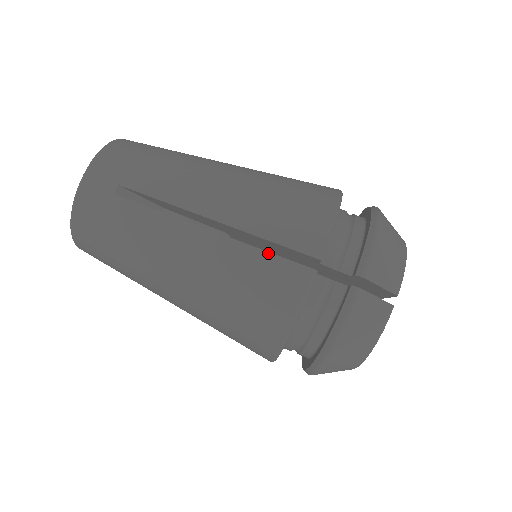
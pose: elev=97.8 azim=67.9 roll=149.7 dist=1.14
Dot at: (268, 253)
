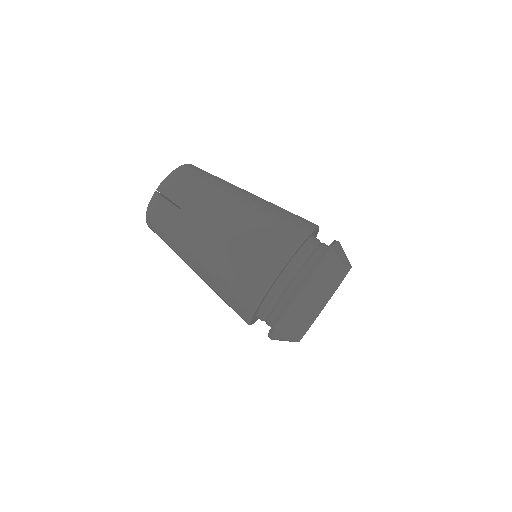
Dot at: (285, 219)
